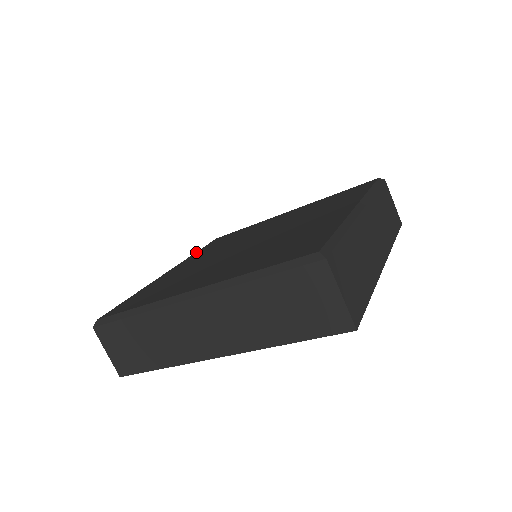
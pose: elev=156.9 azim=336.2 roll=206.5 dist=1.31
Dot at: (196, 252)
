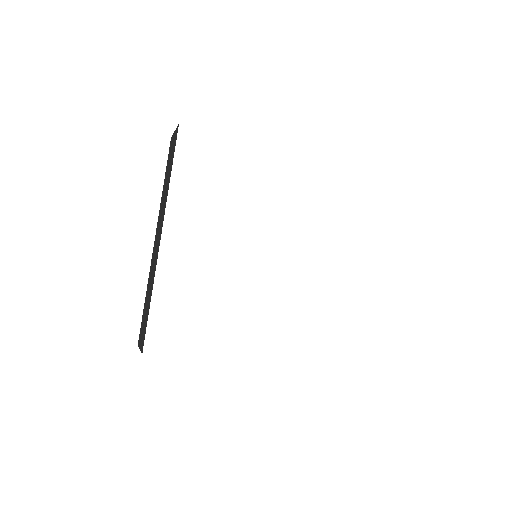
Dot at: occluded
